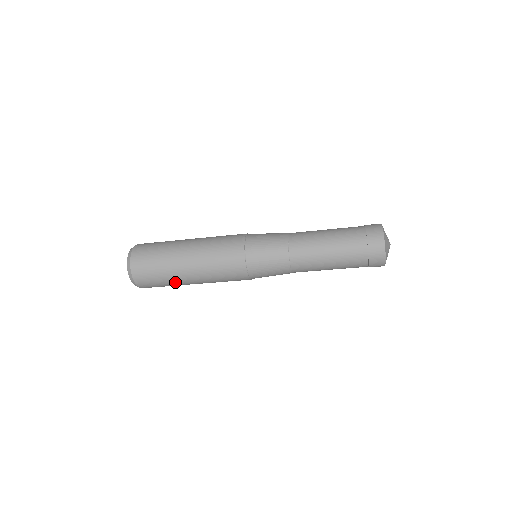
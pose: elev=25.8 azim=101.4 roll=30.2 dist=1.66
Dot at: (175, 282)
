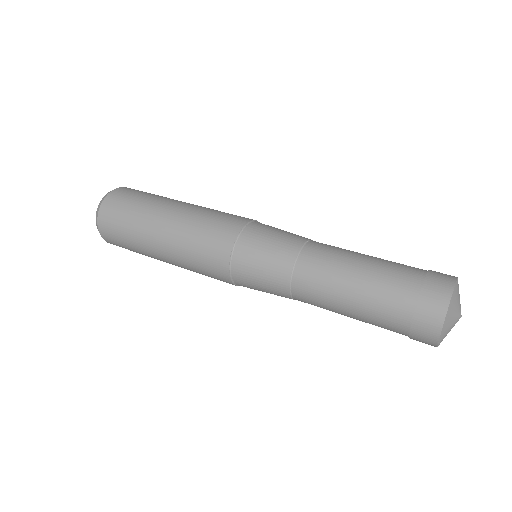
Dot at: occluded
